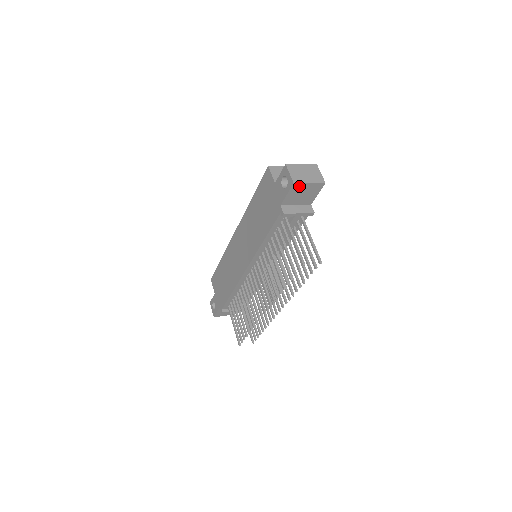
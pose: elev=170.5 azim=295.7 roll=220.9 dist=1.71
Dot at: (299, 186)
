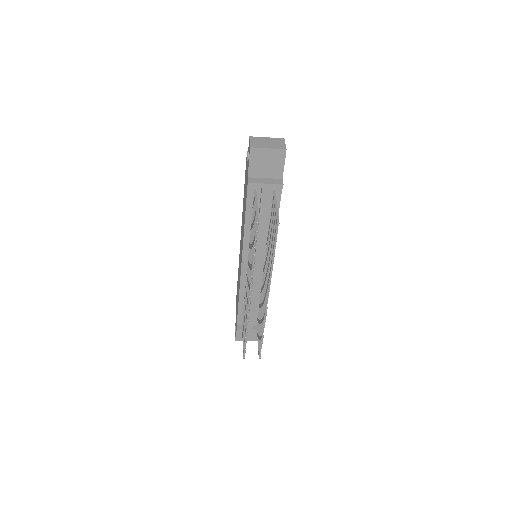
Dot at: (258, 152)
